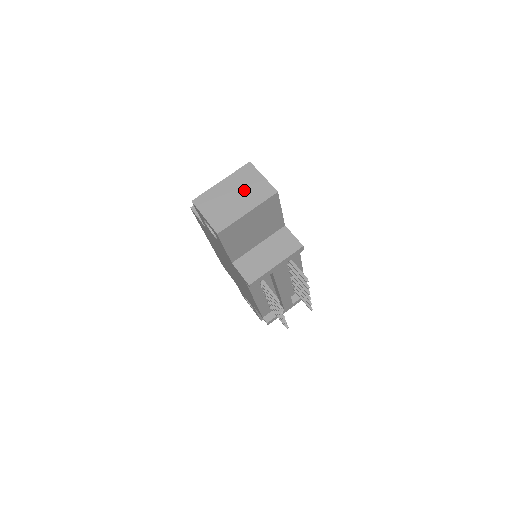
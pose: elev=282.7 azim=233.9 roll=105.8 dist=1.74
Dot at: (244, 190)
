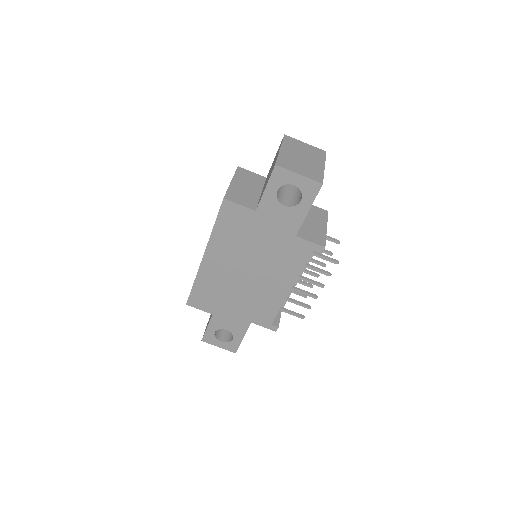
Dot at: (304, 153)
